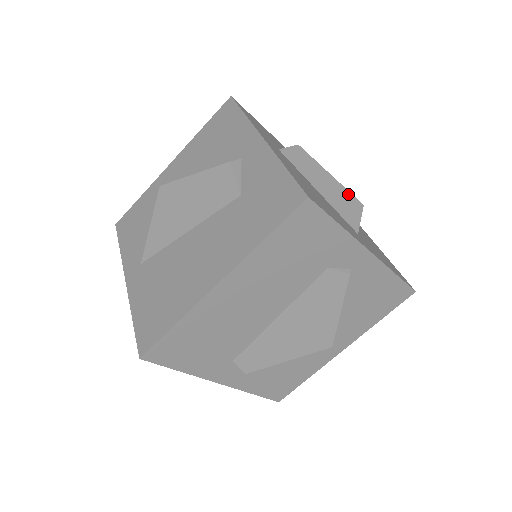
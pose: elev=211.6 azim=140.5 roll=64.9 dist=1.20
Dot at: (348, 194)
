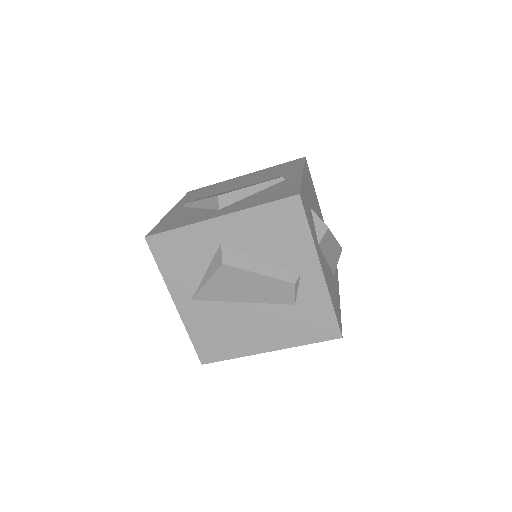
Dot at: (339, 247)
